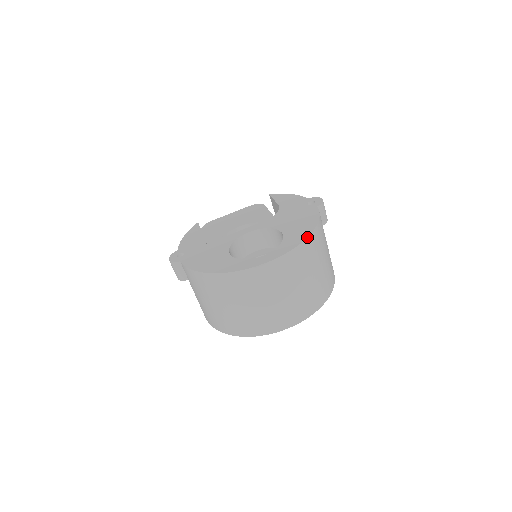
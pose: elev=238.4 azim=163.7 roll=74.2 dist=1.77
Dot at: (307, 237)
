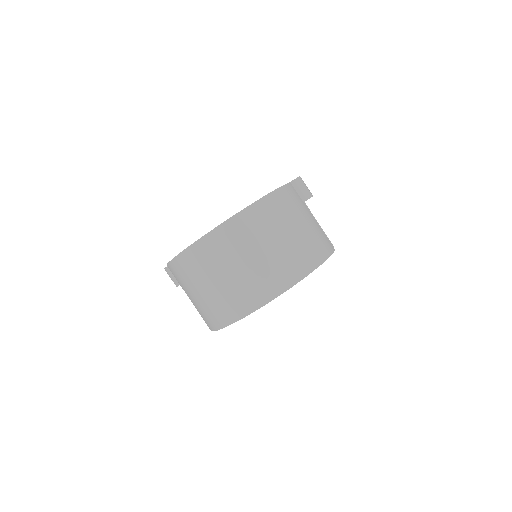
Dot at: (255, 201)
